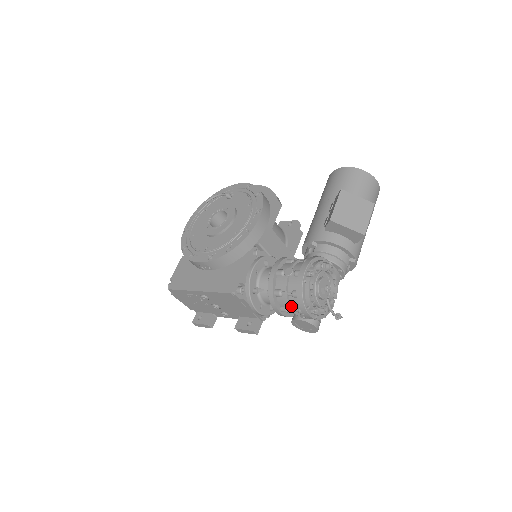
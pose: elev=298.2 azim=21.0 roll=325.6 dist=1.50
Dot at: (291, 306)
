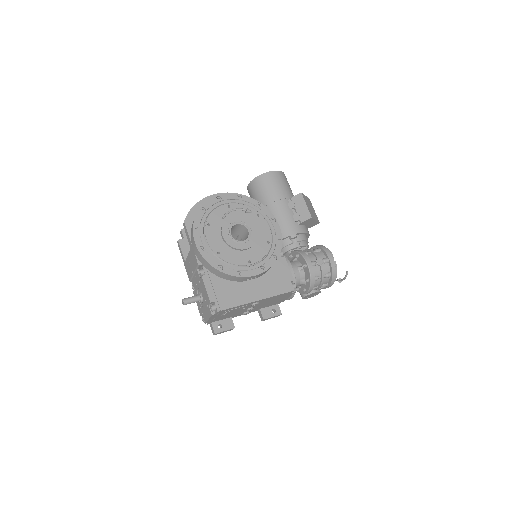
Dot at: (321, 284)
